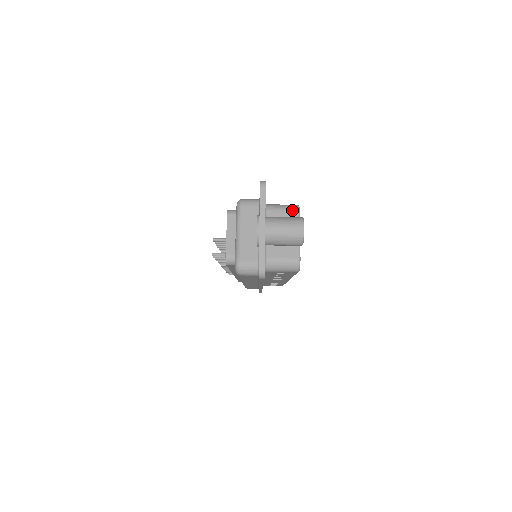
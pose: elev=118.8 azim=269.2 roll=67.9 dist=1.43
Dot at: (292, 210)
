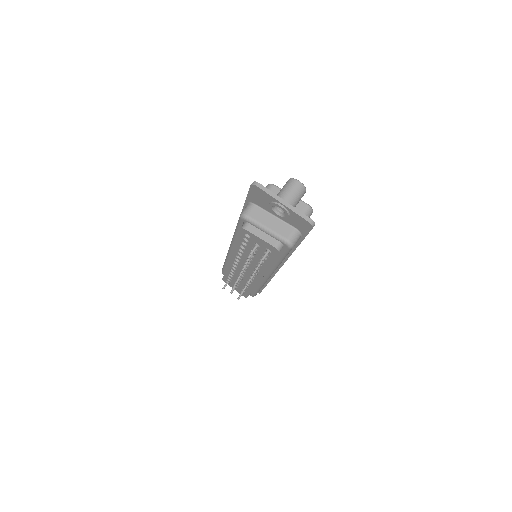
Dot at: (271, 188)
